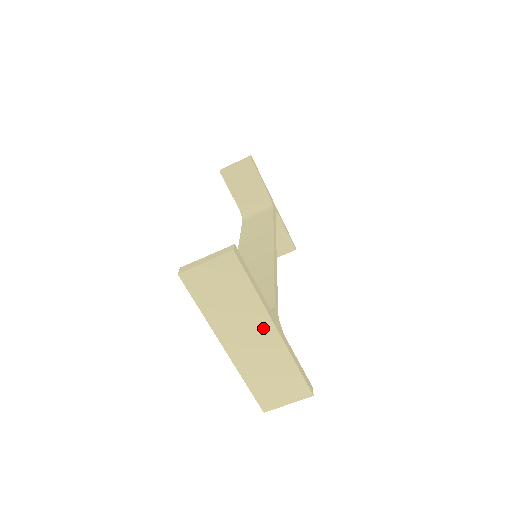
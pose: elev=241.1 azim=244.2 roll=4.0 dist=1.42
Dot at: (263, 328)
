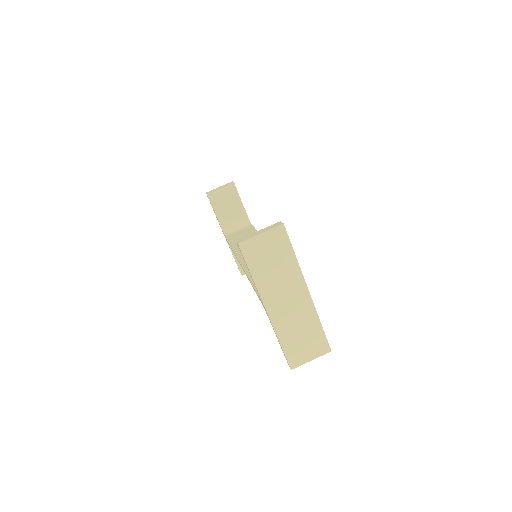
Dot at: (299, 291)
